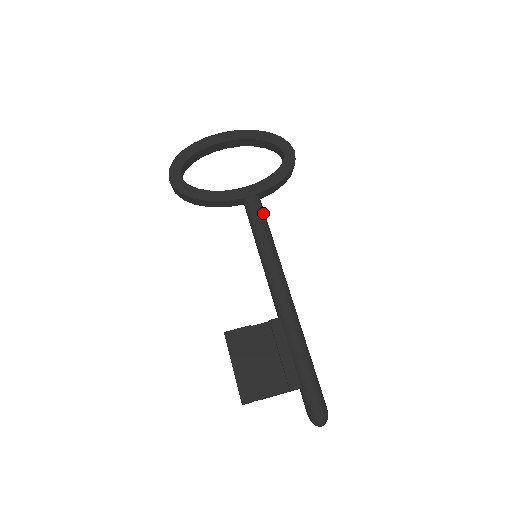
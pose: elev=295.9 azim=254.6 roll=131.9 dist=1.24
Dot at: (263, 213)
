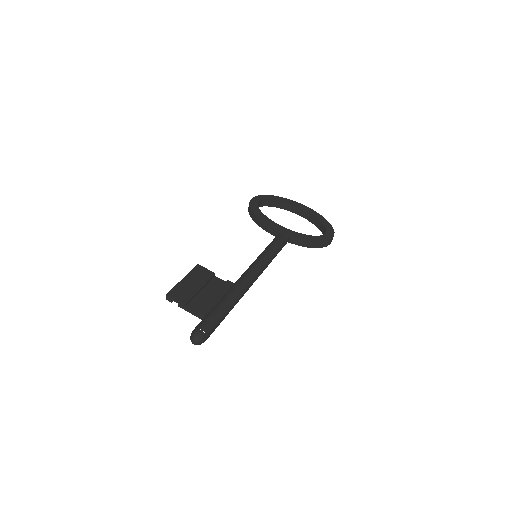
Dot at: (283, 244)
